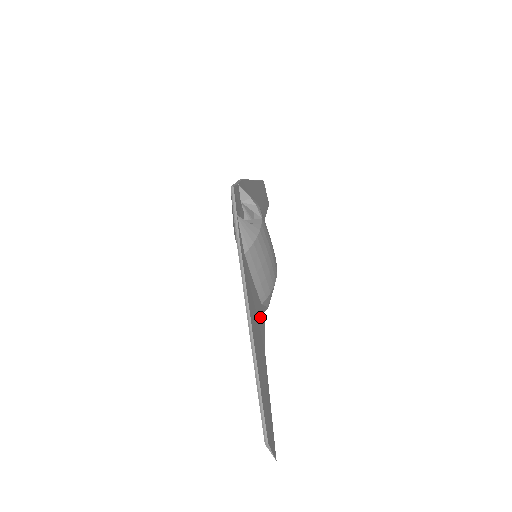
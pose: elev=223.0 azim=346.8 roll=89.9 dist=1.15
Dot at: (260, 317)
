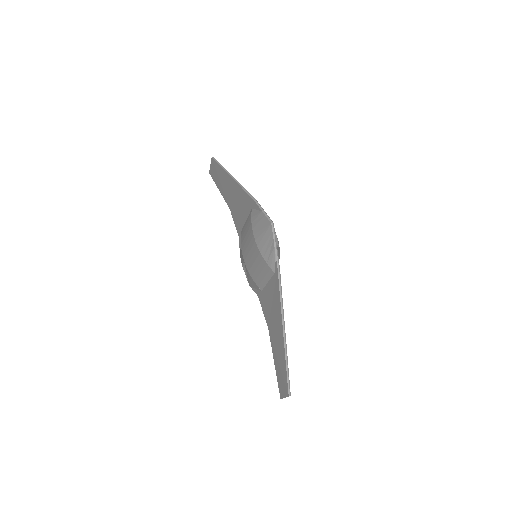
Dot at: (266, 306)
